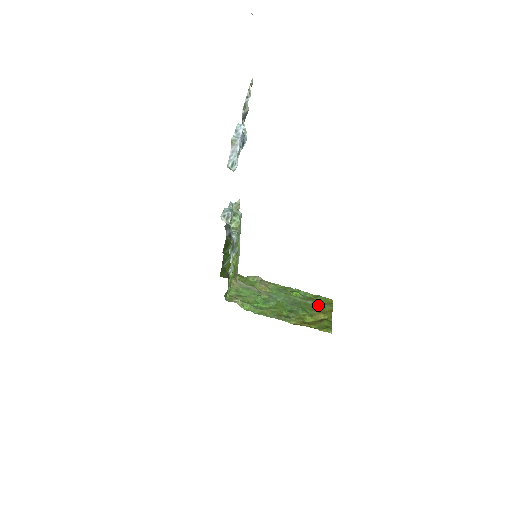
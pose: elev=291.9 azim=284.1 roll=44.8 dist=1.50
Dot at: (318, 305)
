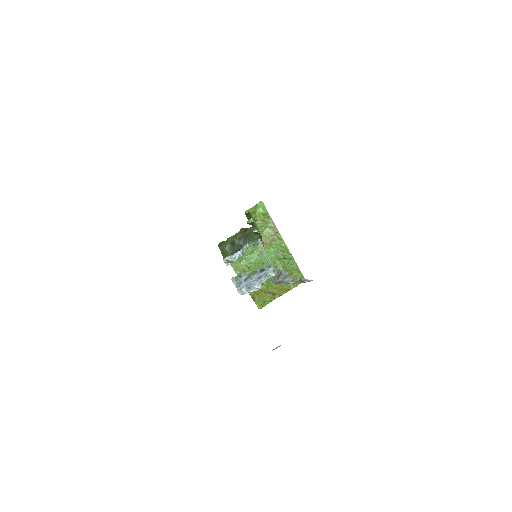
Dot at: occluded
